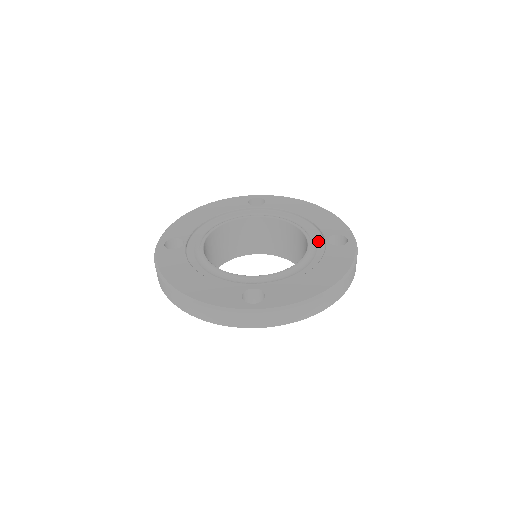
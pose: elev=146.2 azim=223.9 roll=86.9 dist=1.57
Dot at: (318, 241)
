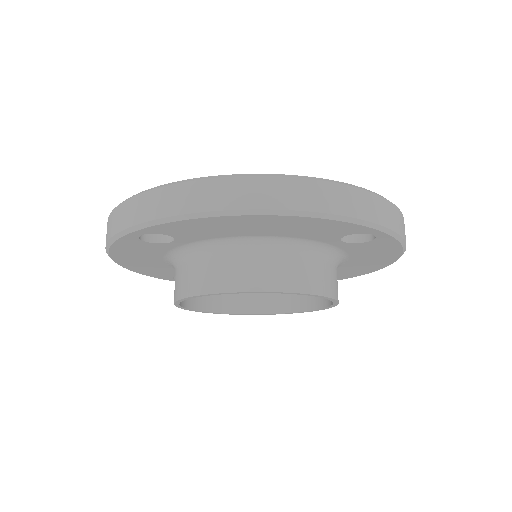
Dot at: occluded
